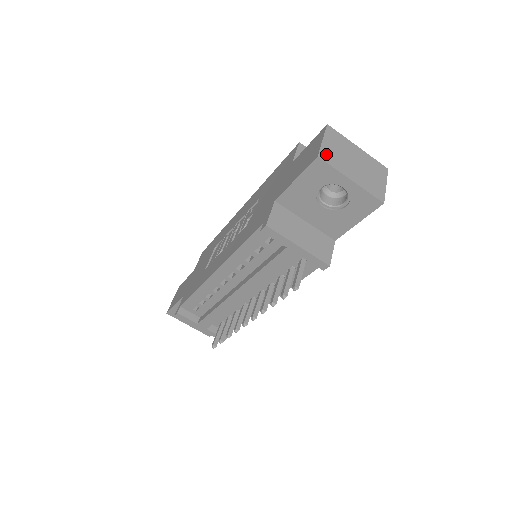
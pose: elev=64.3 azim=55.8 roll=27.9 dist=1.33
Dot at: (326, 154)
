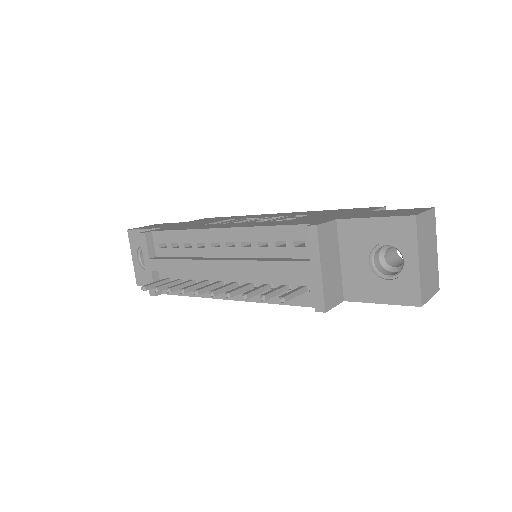
Dot at: (421, 222)
